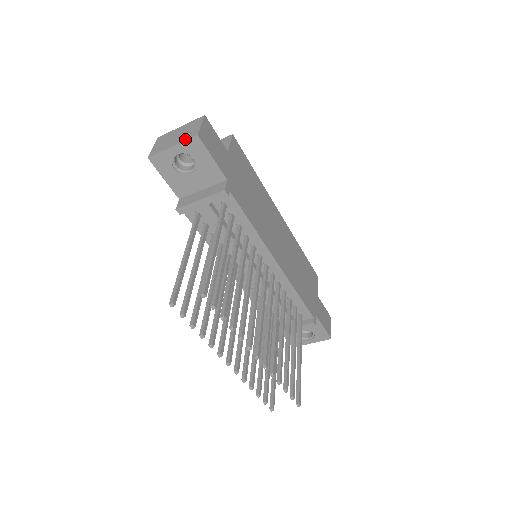
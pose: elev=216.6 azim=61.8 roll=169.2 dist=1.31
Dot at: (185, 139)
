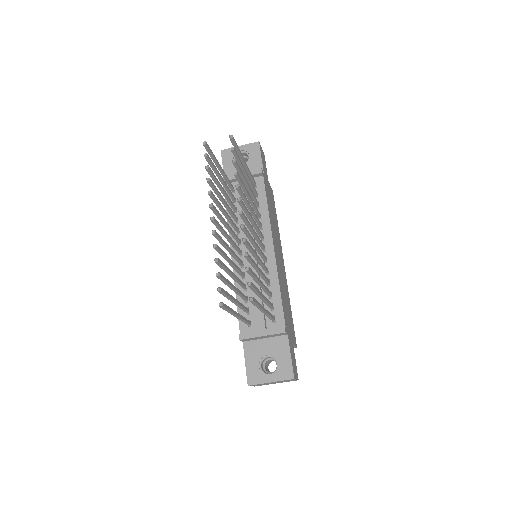
Dot at: (250, 144)
